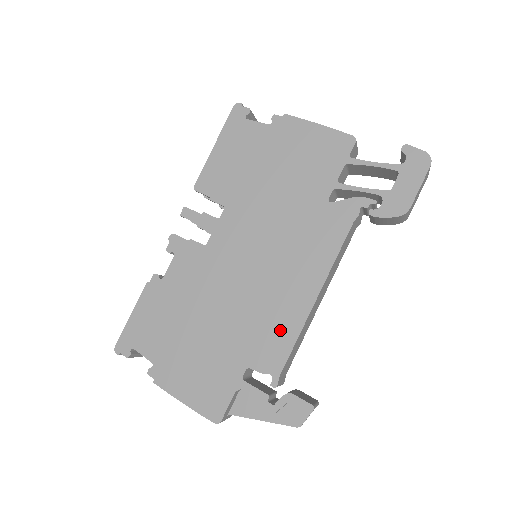
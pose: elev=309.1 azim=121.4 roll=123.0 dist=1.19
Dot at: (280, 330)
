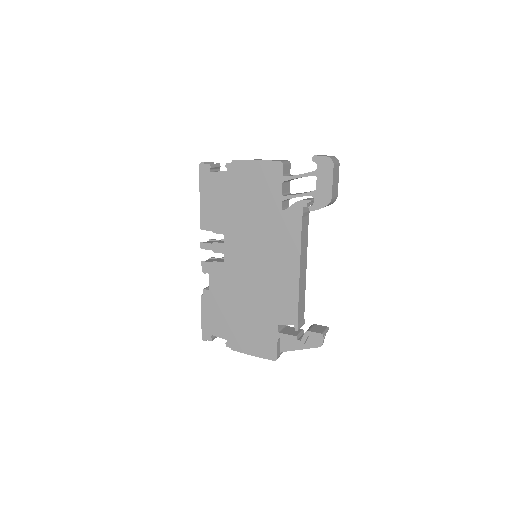
Dot at: (287, 298)
